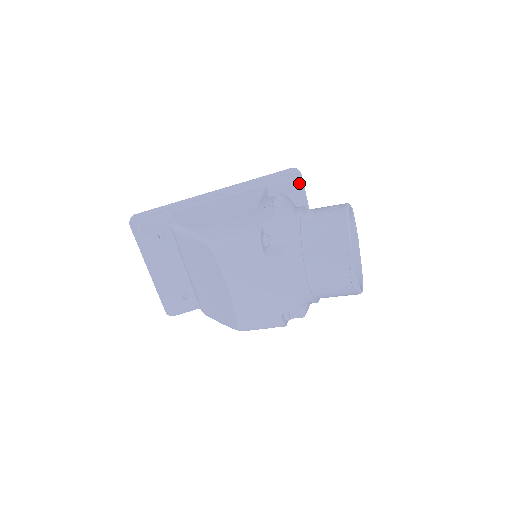
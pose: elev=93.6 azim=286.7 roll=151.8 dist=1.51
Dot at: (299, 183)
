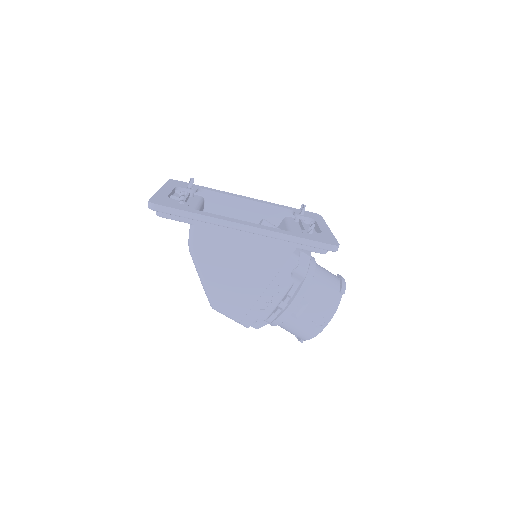
Dot at: occluded
